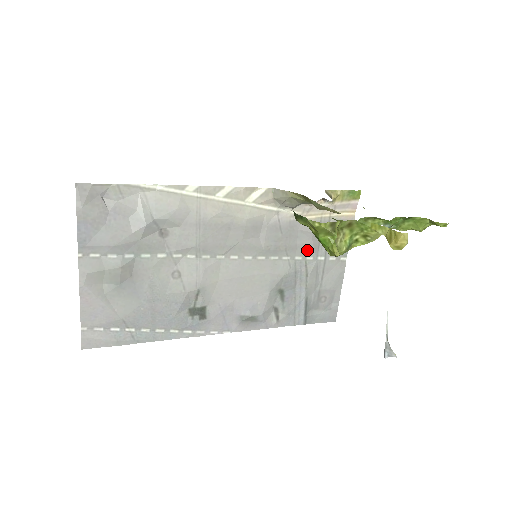
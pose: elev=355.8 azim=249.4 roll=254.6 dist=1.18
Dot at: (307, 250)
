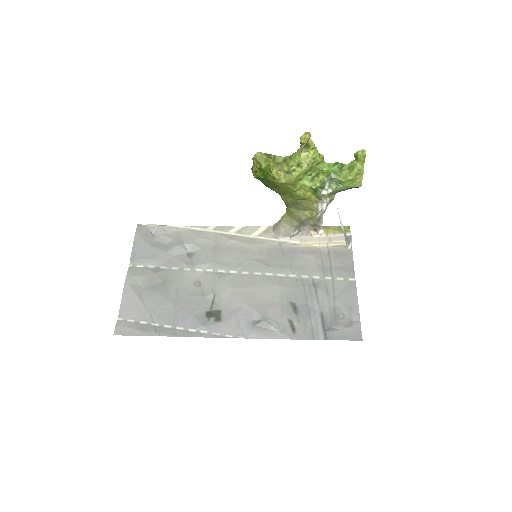
Dot at: (312, 270)
